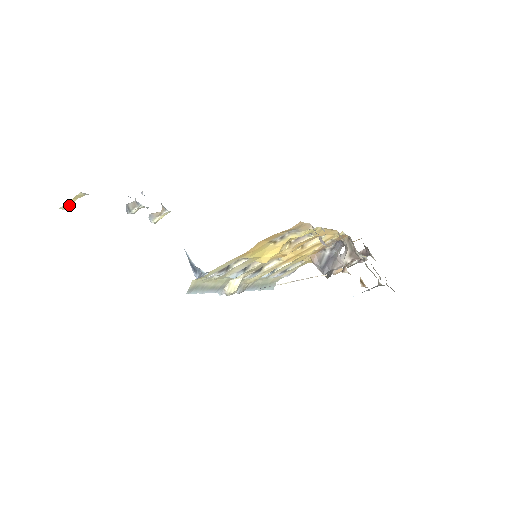
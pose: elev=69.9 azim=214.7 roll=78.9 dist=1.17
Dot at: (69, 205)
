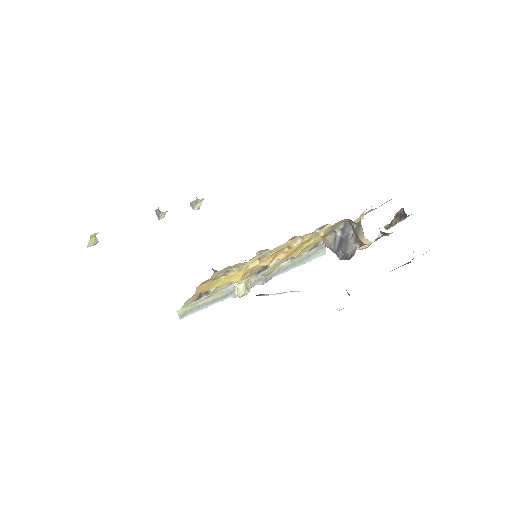
Dot at: (93, 242)
